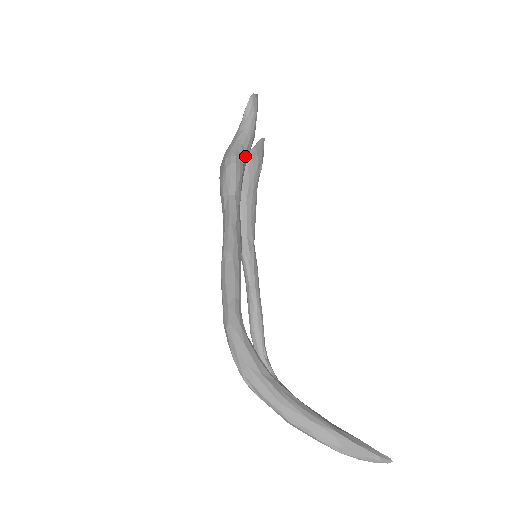
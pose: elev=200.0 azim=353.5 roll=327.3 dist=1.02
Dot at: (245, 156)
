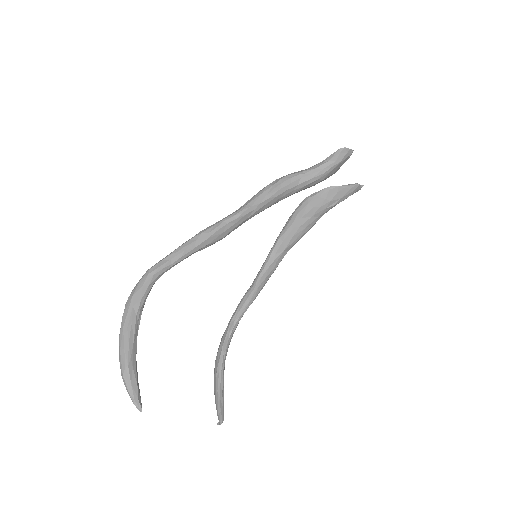
Dot at: (295, 187)
